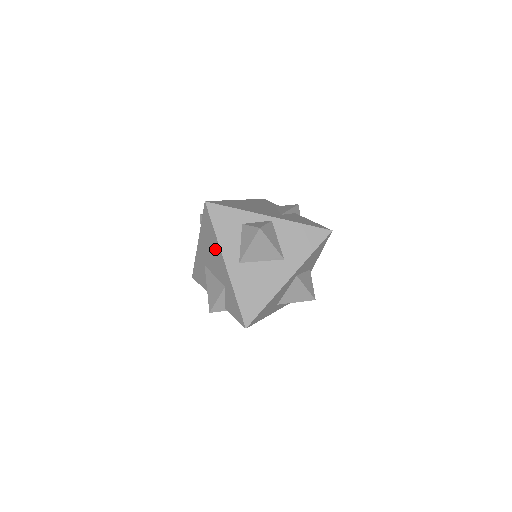
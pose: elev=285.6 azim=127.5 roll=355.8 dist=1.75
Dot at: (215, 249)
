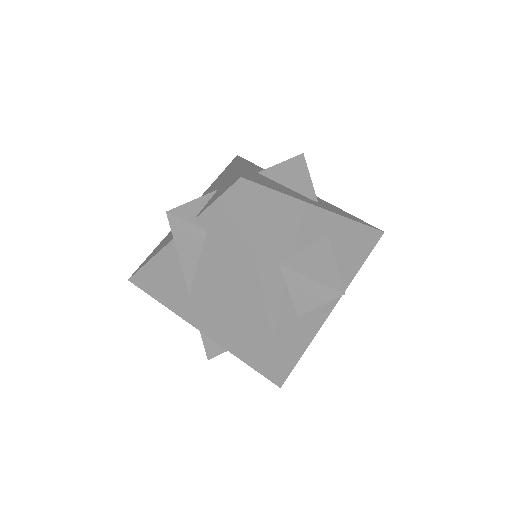
Dot at: (226, 173)
